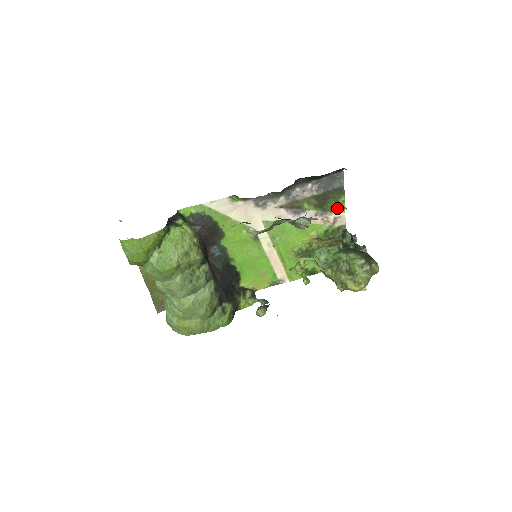
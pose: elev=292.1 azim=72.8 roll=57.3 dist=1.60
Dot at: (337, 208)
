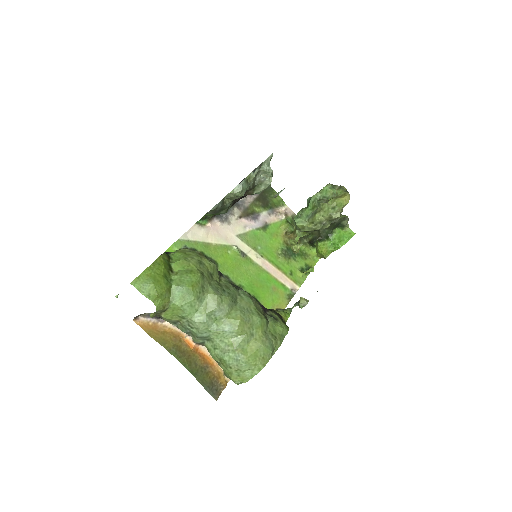
Dot at: (278, 203)
